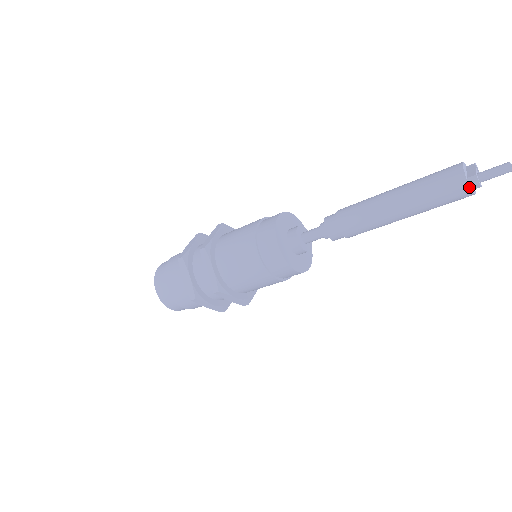
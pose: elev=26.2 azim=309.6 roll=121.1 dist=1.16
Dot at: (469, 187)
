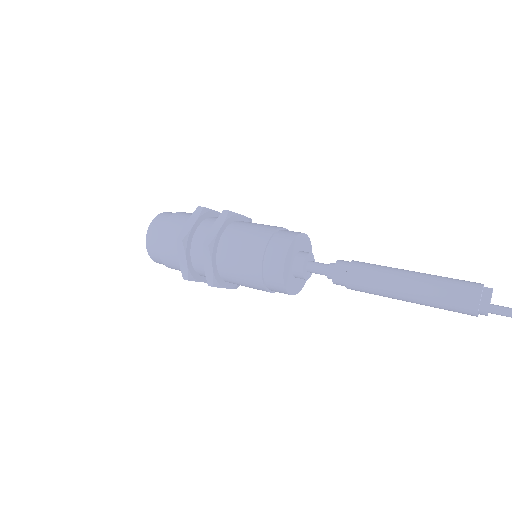
Dot at: (477, 315)
